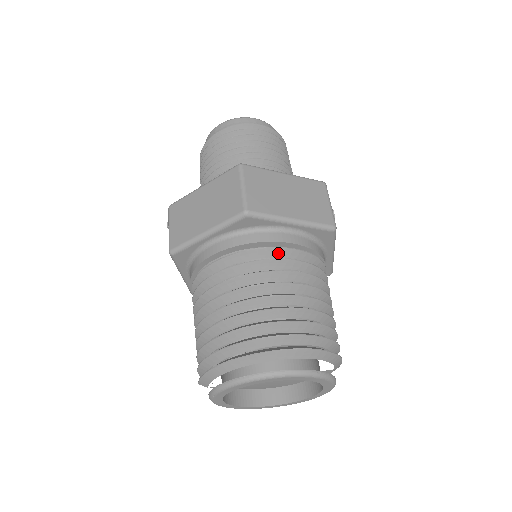
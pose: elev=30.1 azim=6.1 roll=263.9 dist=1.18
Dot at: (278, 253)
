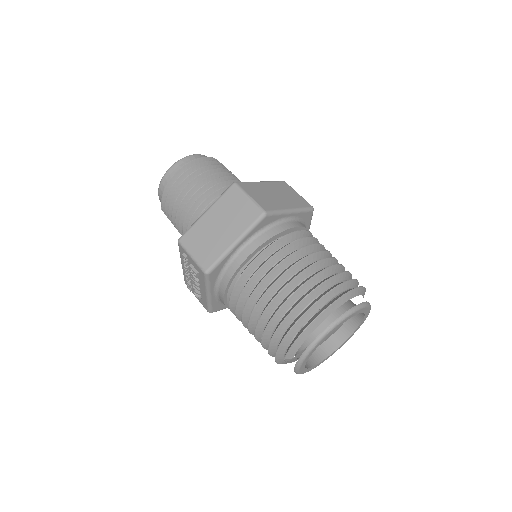
Dot at: (293, 237)
